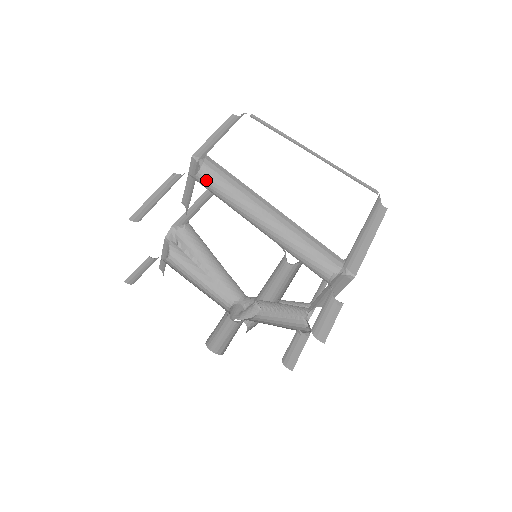
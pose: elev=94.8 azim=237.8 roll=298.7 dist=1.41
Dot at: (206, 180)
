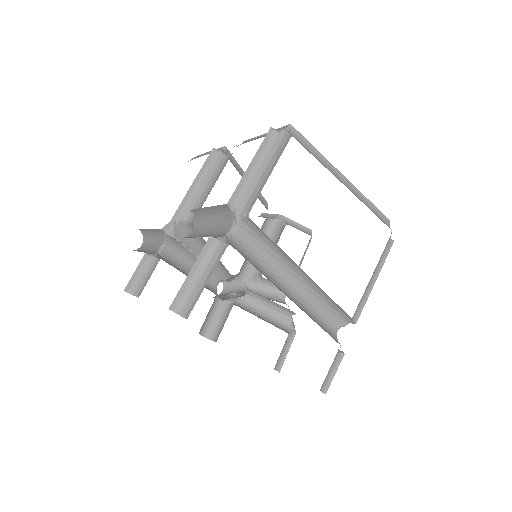
Dot at: (242, 238)
